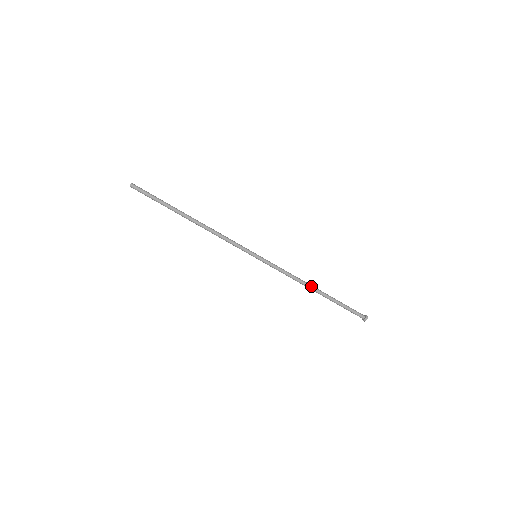
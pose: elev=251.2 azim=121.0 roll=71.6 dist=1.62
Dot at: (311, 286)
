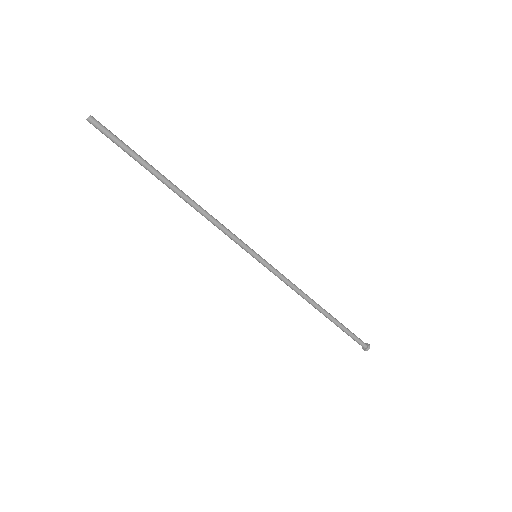
Dot at: (314, 306)
